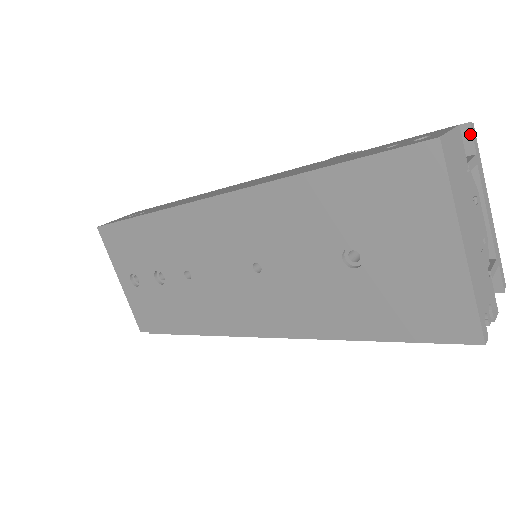
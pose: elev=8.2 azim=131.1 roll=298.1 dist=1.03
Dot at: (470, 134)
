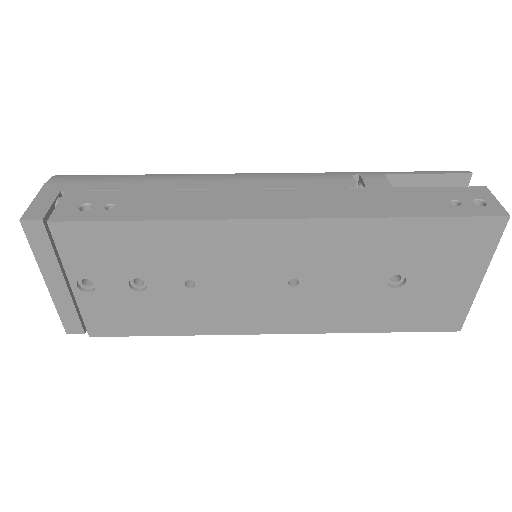
Dot at: (469, 181)
